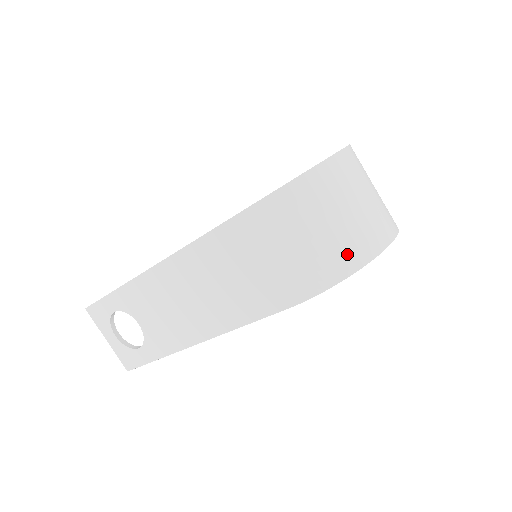
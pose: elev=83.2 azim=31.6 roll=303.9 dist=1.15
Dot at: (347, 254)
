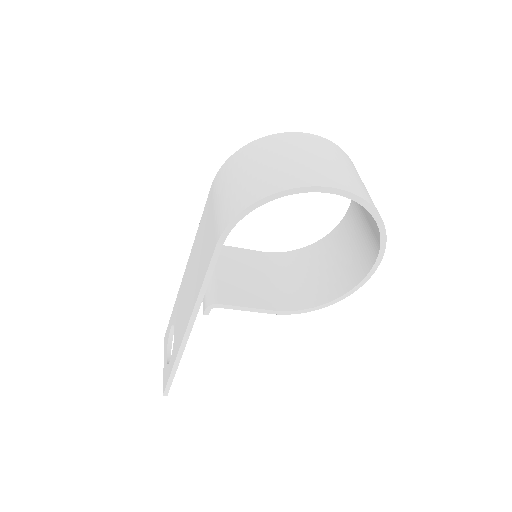
Dot at: (264, 185)
